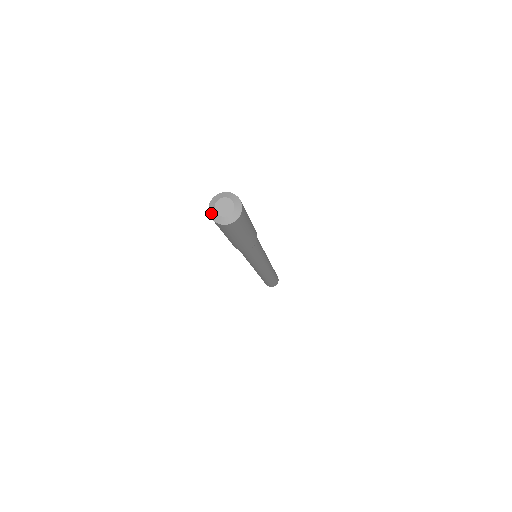
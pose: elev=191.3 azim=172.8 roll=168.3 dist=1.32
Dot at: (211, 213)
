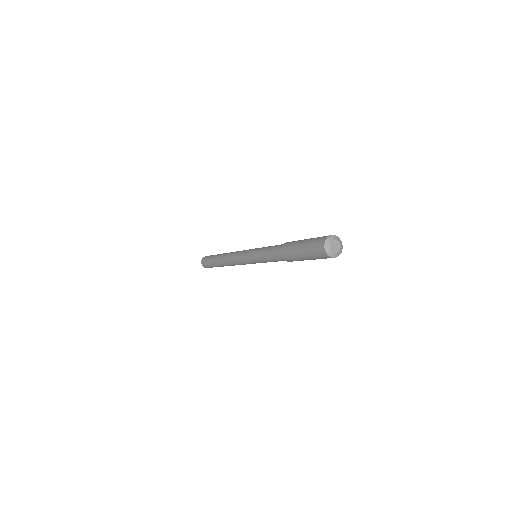
Dot at: (326, 247)
